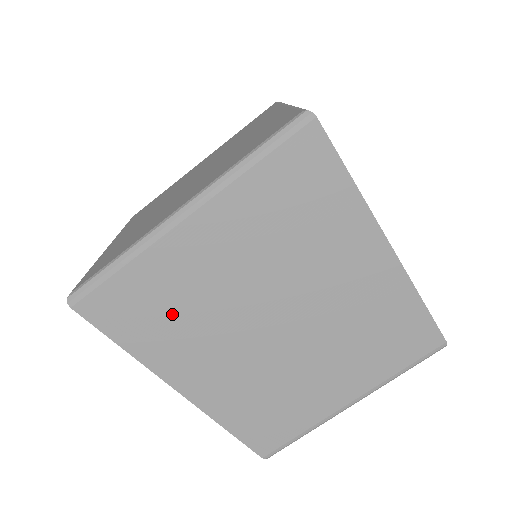
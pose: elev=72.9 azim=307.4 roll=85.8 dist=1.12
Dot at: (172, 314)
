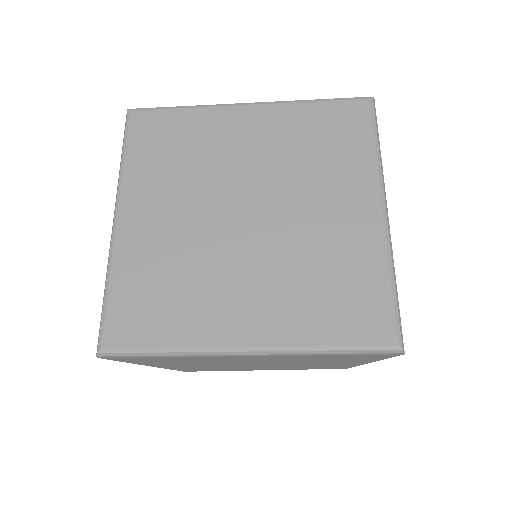
Dot at: (185, 362)
